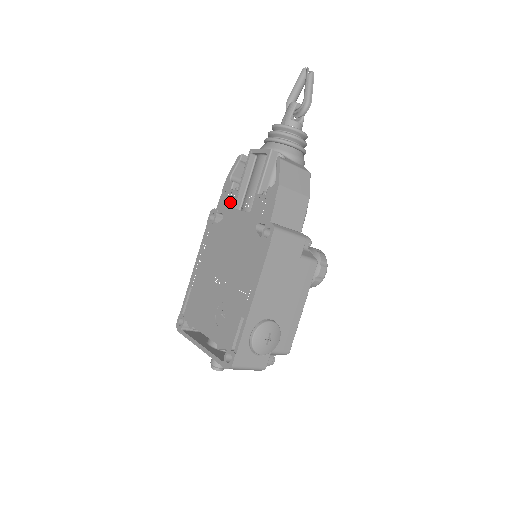
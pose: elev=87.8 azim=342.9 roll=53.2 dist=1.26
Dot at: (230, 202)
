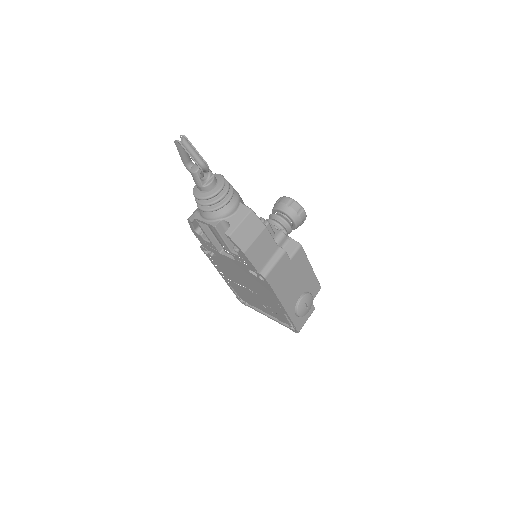
Dot at: (211, 248)
